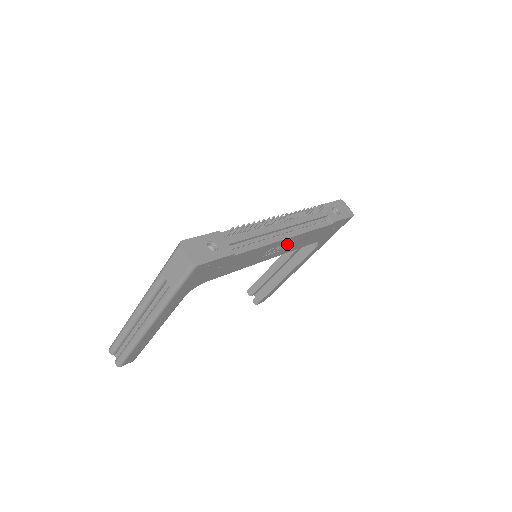
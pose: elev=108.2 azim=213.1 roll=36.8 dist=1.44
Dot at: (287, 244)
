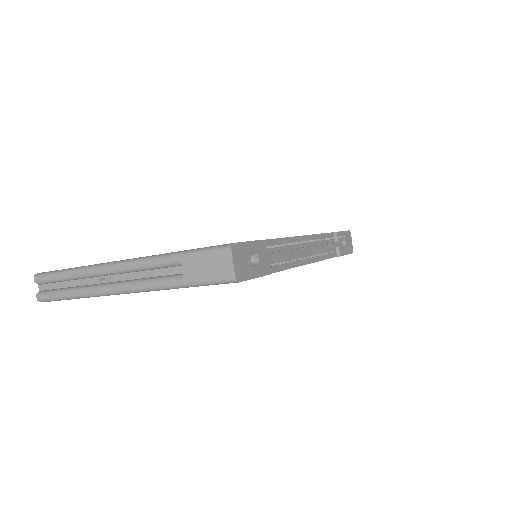
Dot at: occluded
